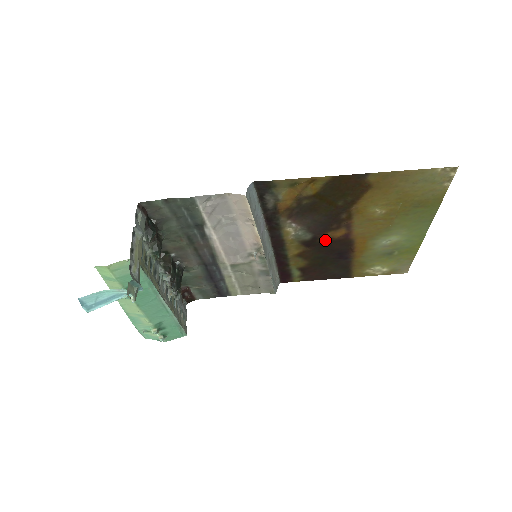
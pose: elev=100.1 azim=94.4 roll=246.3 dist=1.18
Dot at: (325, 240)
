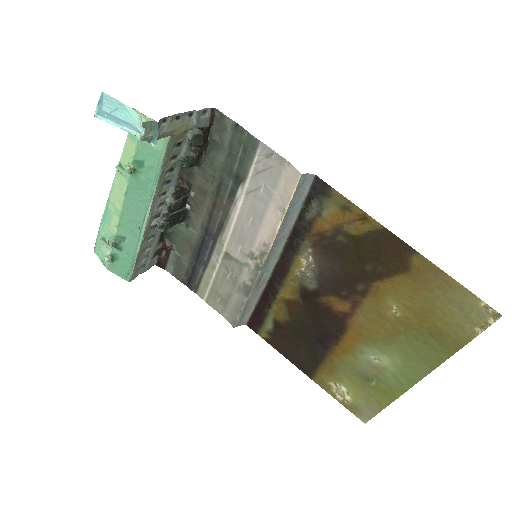
Dot at: (323, 304)
